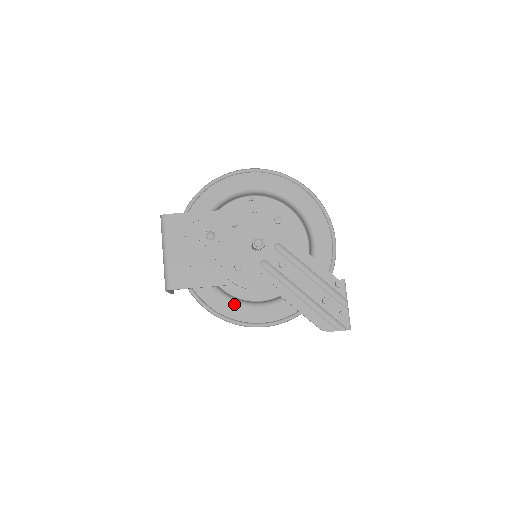
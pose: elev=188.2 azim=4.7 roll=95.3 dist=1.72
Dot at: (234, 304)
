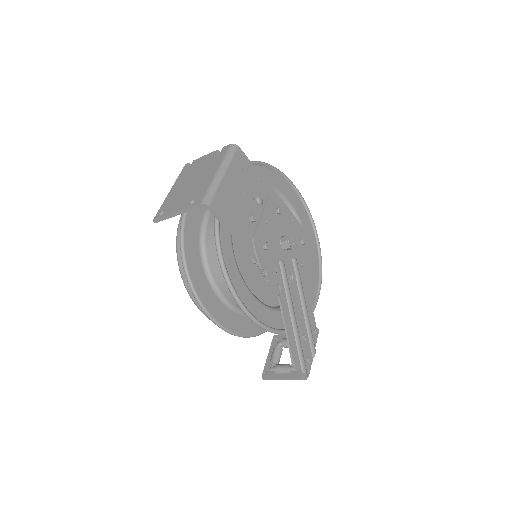
Dot at: (239, 275)
